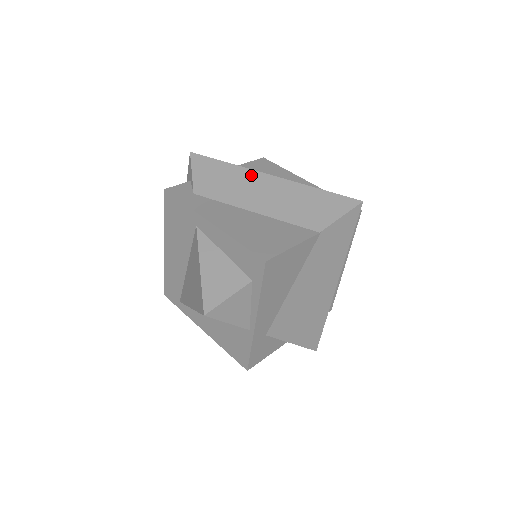
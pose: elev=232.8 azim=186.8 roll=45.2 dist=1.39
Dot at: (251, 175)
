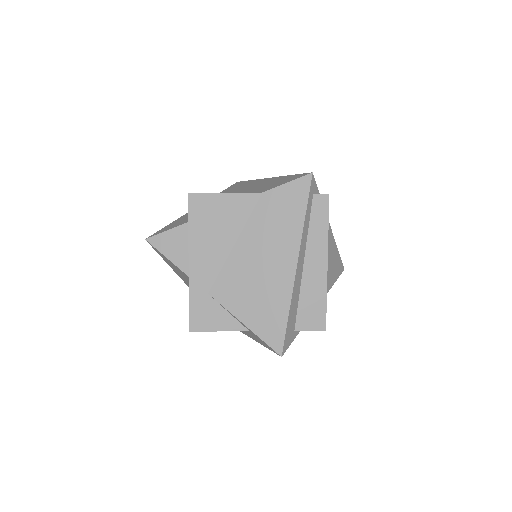
Dot at: (256, 181)
